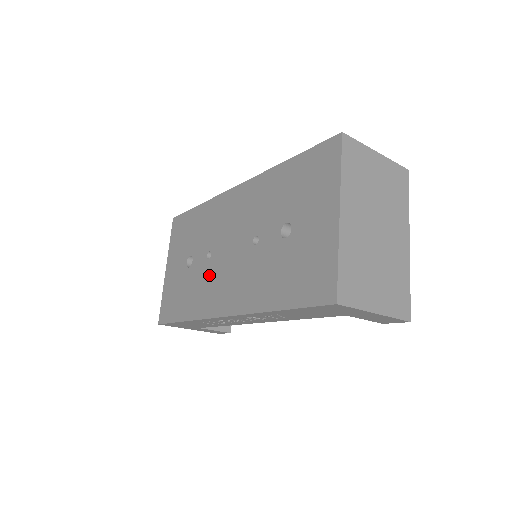
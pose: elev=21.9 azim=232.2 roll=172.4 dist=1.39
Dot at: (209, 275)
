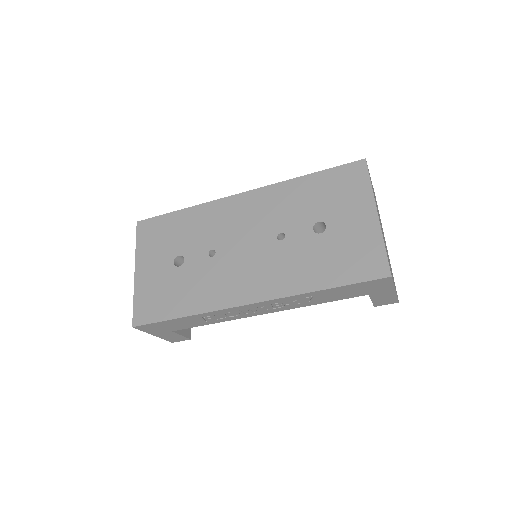
Dot at: (217, 270)
